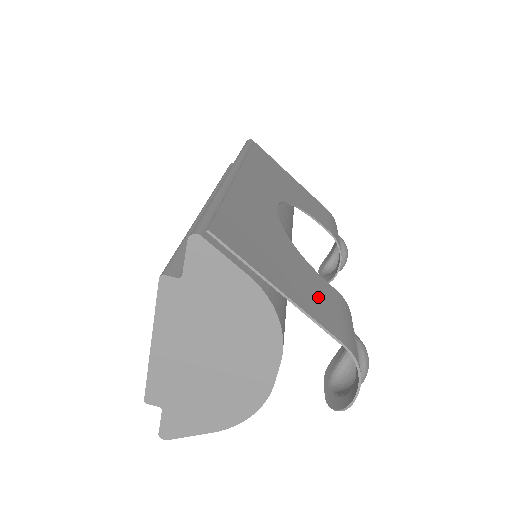
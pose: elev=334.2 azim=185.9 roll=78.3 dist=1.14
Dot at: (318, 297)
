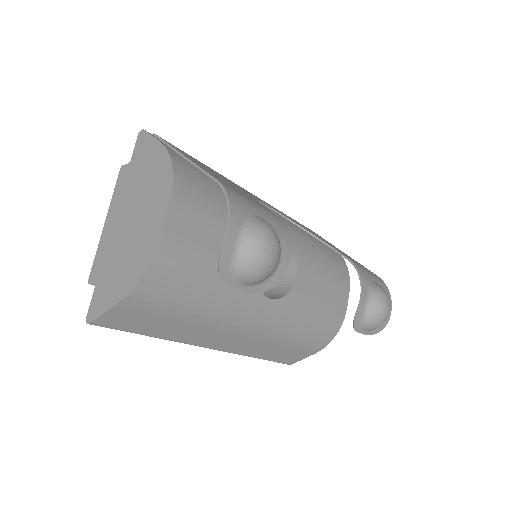
Dot at: (232, 187)
